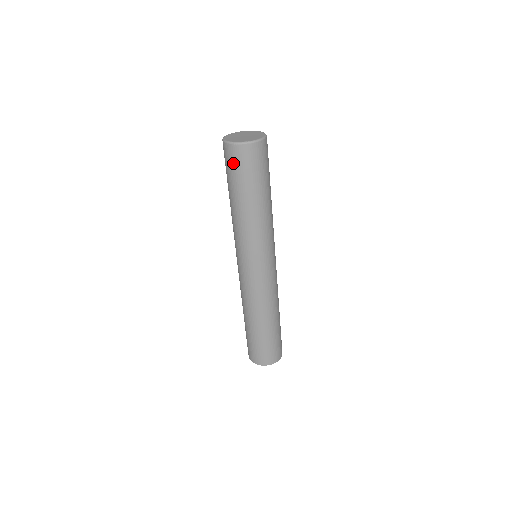
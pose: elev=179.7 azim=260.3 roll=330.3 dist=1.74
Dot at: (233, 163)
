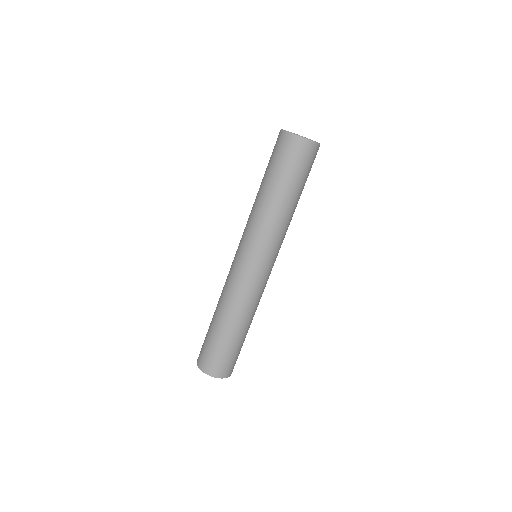
Dot at: (300, 158)
